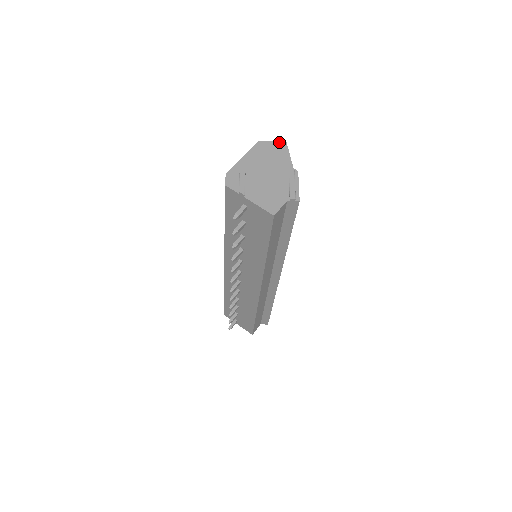
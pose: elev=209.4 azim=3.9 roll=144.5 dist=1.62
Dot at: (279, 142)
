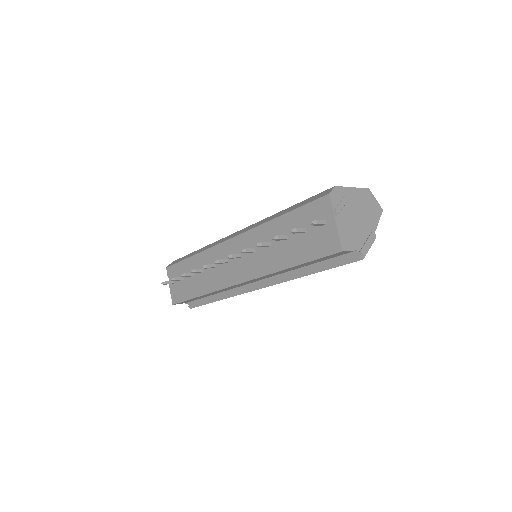
Dot at: (379, 204)
